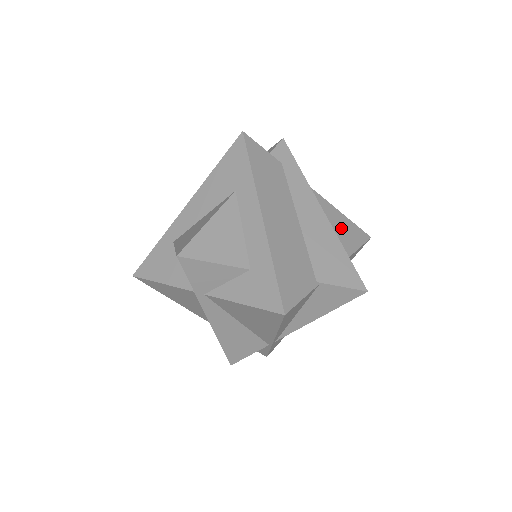
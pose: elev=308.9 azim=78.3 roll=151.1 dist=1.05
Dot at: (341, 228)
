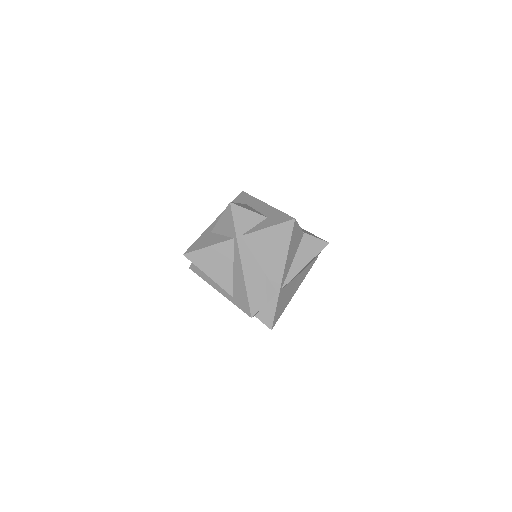
Dot at: occluded
